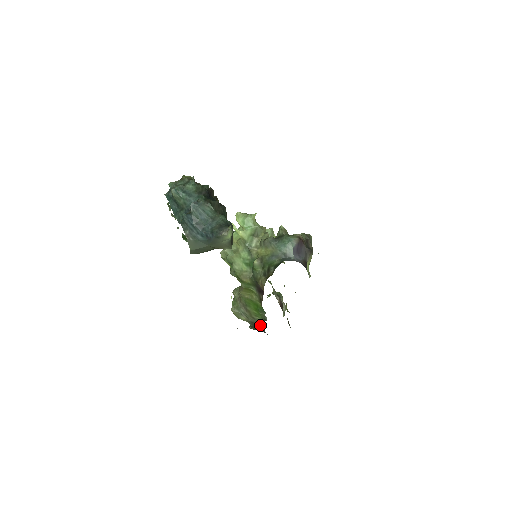
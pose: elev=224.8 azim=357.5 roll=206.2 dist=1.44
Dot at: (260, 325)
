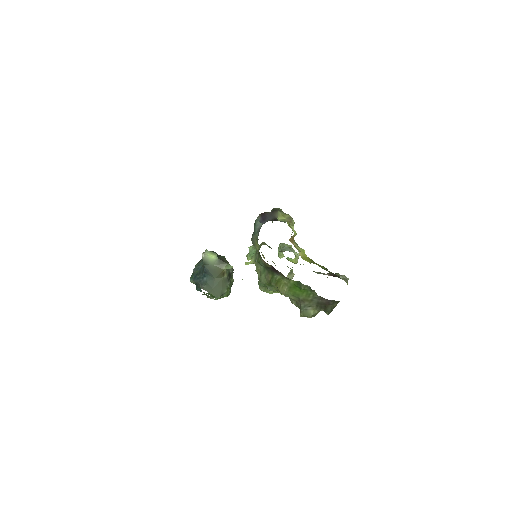
Dot at: (320, 299)
